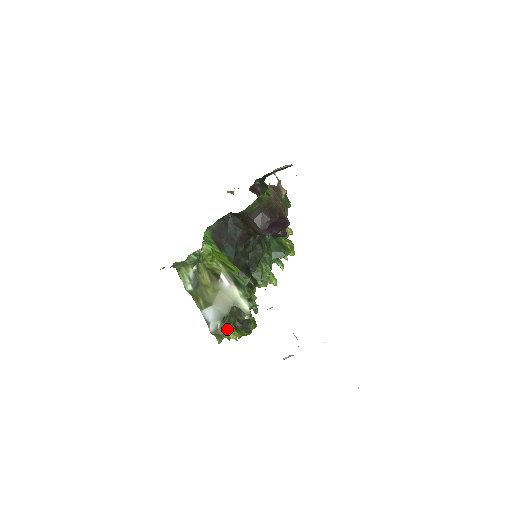
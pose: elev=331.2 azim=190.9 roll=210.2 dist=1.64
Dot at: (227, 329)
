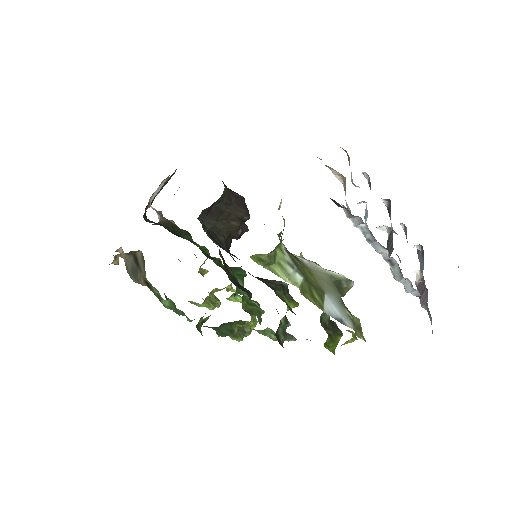
Dot at: occluded
